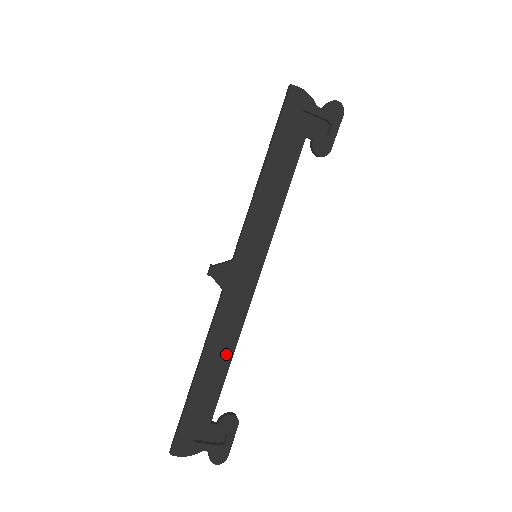
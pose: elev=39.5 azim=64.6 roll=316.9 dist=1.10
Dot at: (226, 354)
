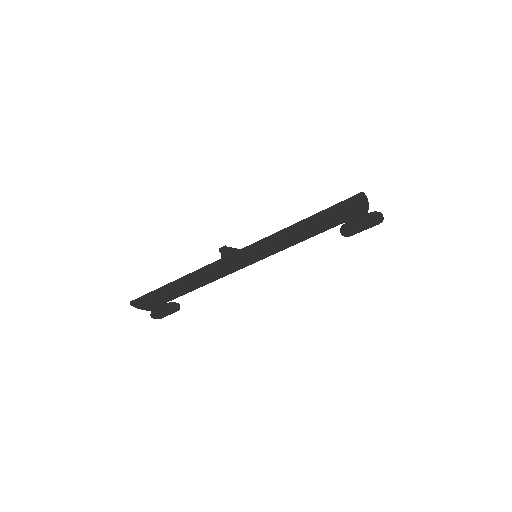
Dot at: (198, 285)
